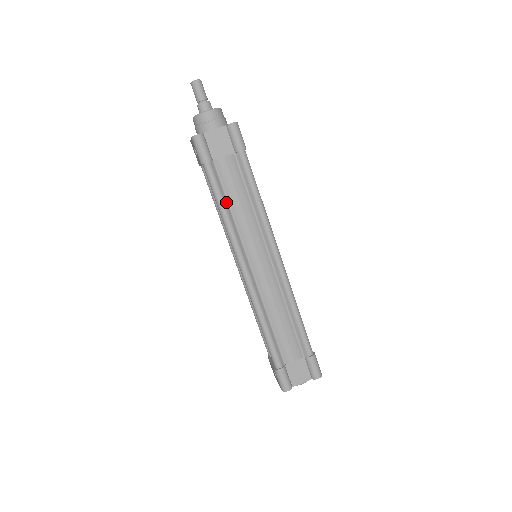
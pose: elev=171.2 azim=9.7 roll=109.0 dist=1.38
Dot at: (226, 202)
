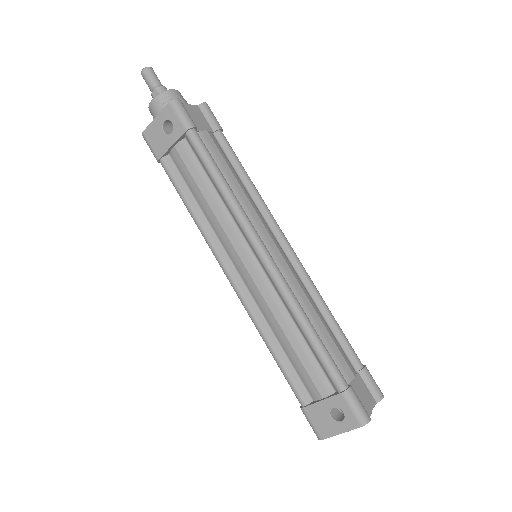
Dot at: (222, 176)
